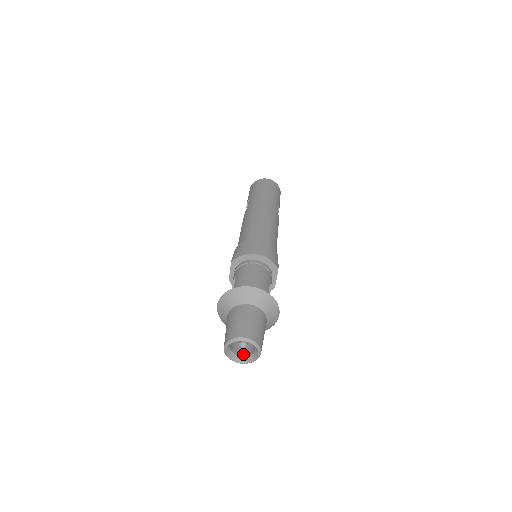
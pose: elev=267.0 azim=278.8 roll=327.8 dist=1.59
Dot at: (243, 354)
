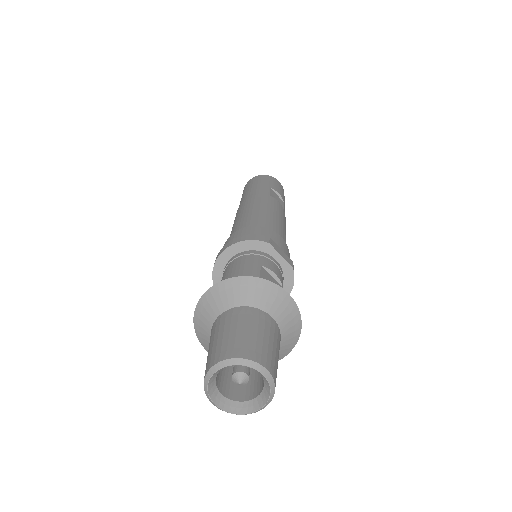
Dot at: (258, 391)
